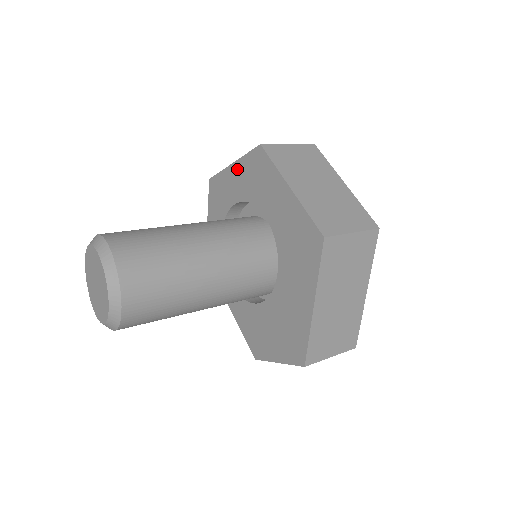
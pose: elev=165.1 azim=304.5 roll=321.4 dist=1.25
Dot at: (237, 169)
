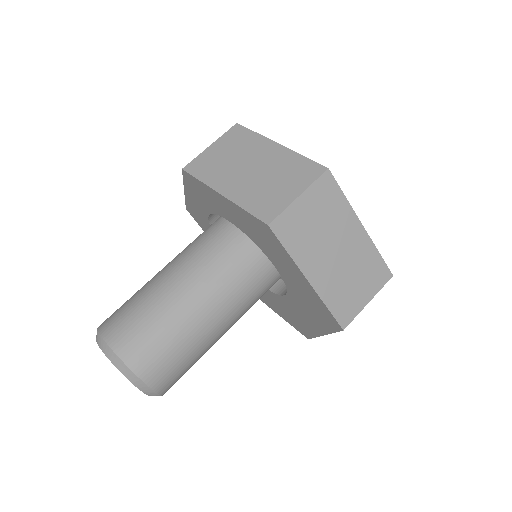
Dot at: (230, 206)
